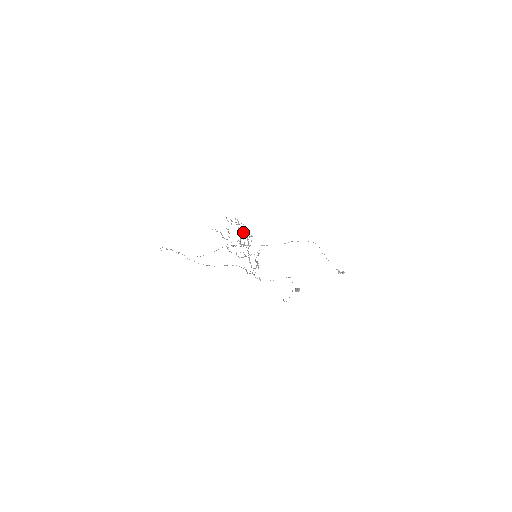
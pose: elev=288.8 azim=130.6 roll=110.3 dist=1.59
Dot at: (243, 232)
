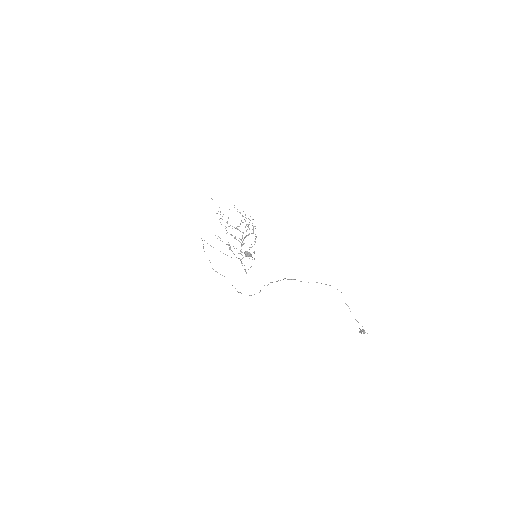
Dot at: occluded
